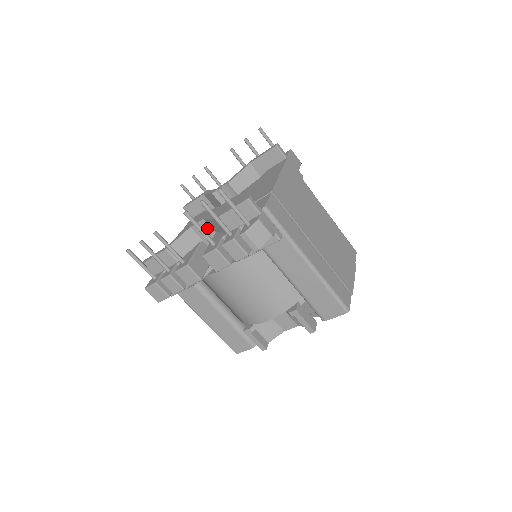
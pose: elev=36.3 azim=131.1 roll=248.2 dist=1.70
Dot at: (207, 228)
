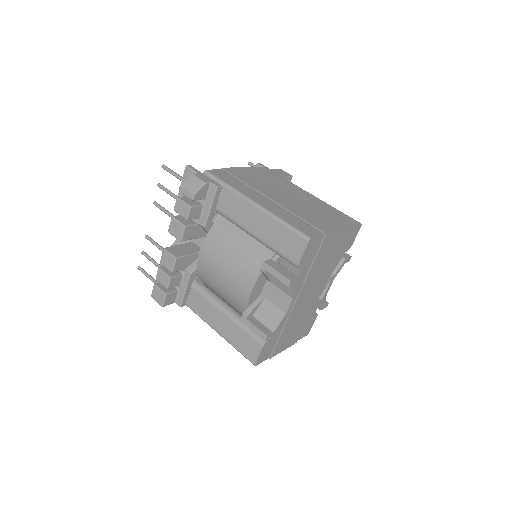
Dot at: occluded
